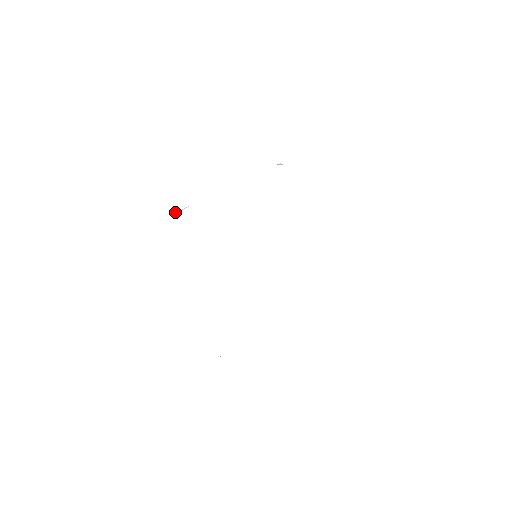
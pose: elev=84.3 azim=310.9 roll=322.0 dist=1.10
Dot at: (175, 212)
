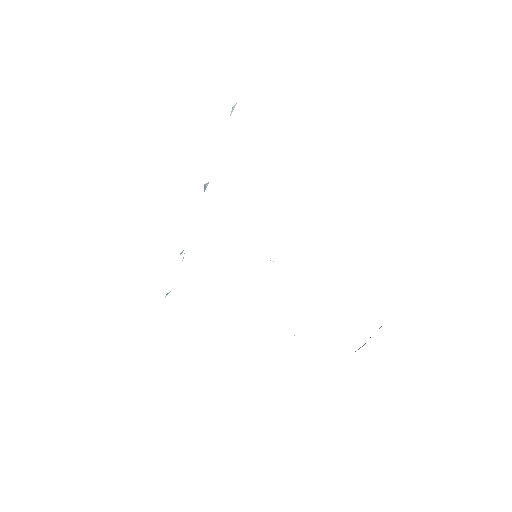
Dot at: occluded
